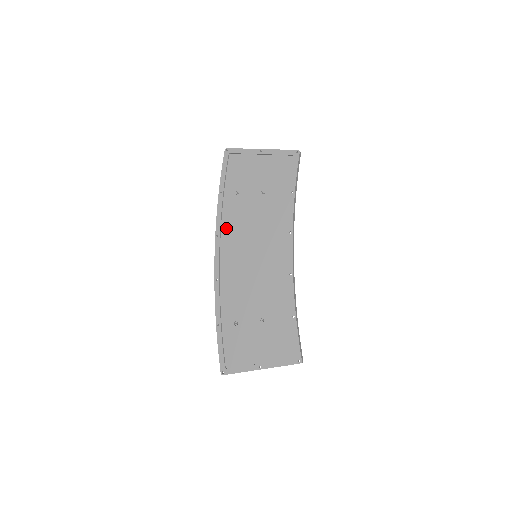
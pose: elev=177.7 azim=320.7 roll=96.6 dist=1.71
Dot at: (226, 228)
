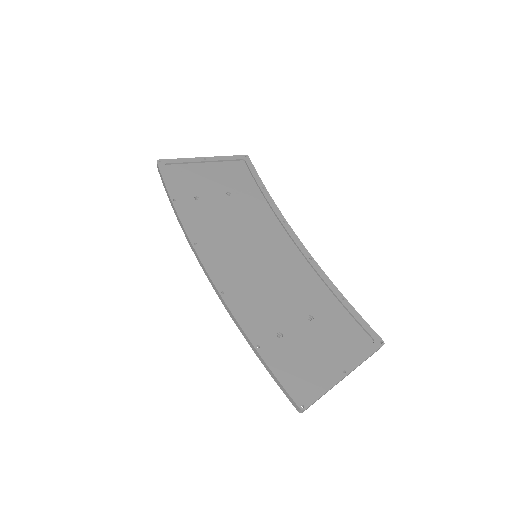
Dot at: (202, 234)
